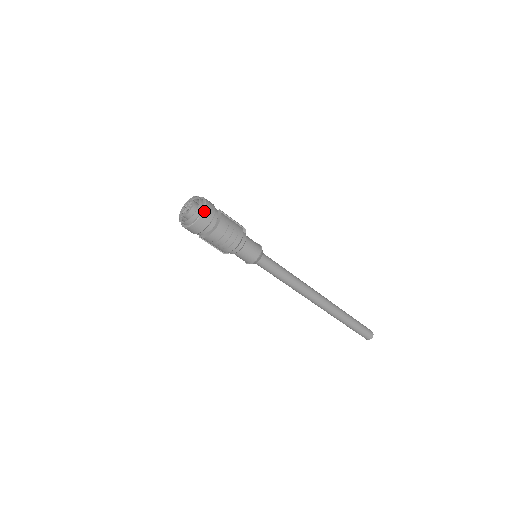
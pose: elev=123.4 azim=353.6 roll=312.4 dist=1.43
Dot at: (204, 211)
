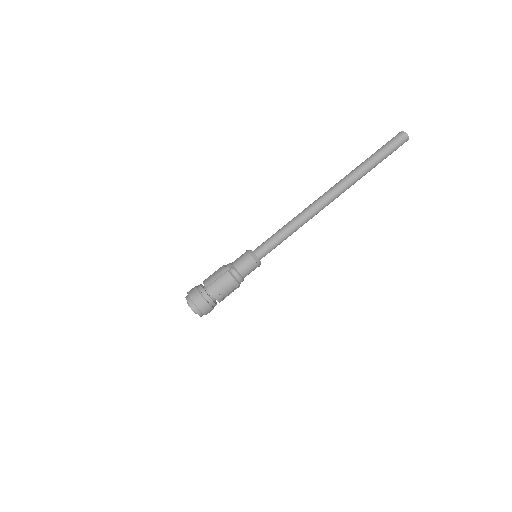
Dot at: (200, 309)
